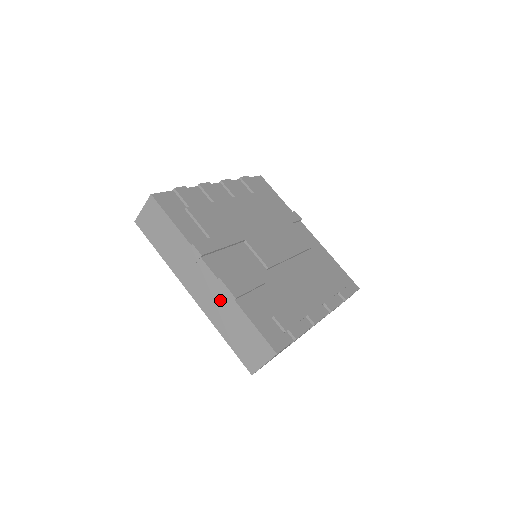
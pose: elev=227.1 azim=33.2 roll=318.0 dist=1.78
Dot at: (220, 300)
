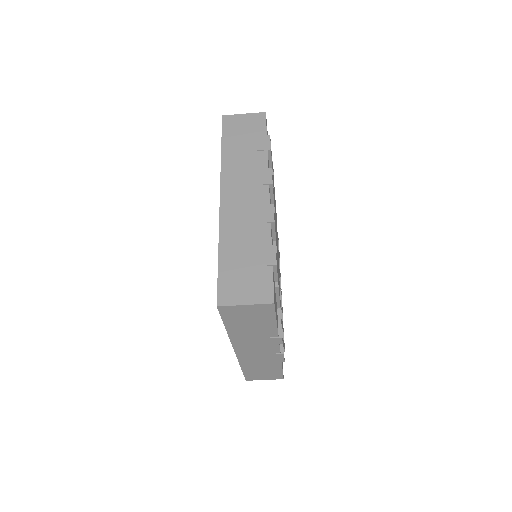
Dot at: (266, 359)
